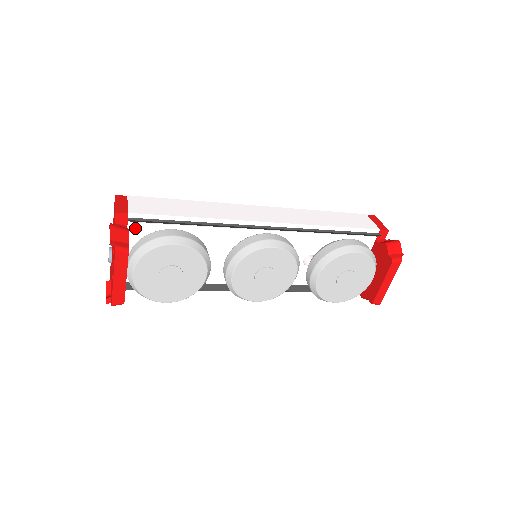
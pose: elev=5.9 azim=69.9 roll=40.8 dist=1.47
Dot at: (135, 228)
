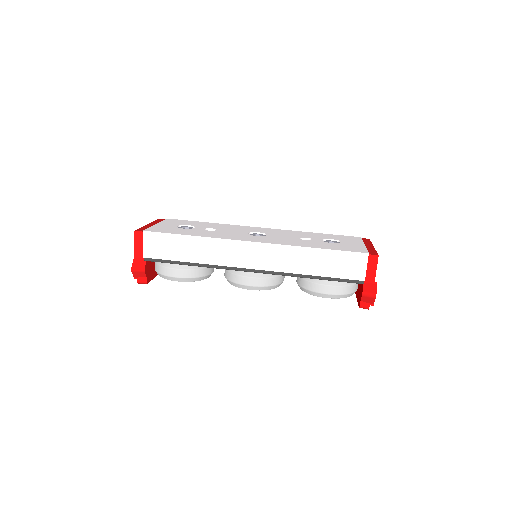
Dot at: occluded
